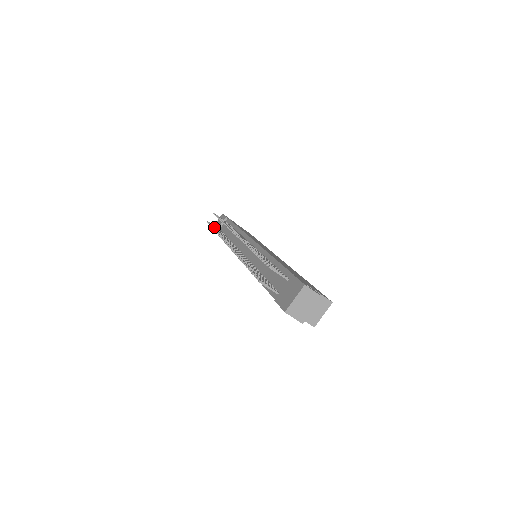
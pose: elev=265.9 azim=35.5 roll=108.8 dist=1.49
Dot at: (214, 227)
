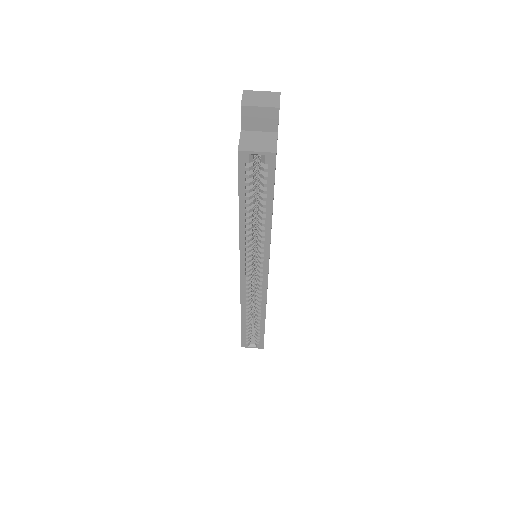
Dot at: occluded
